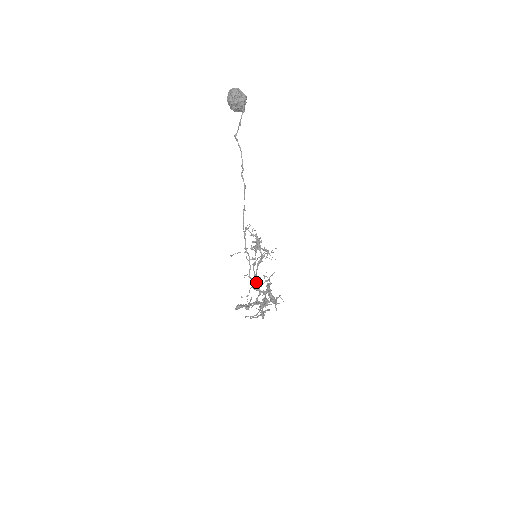
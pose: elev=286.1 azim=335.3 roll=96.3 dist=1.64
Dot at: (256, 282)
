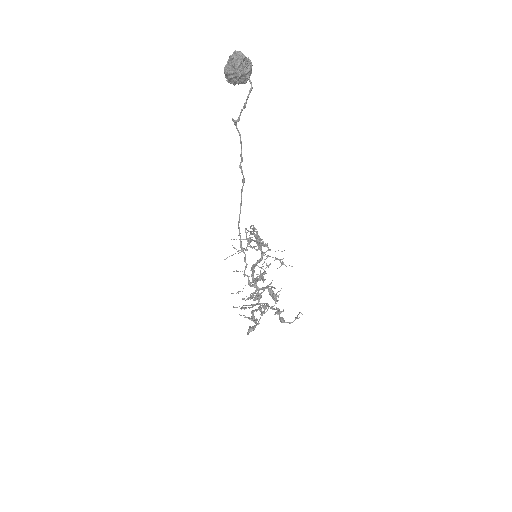
Dot at: occluded
